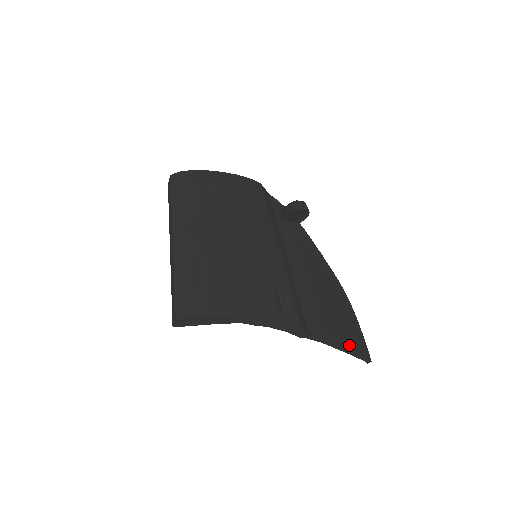
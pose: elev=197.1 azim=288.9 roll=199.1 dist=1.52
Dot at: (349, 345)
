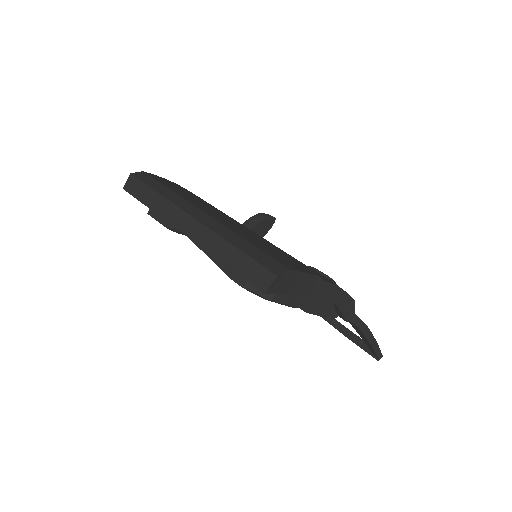
Dot at: occluded
